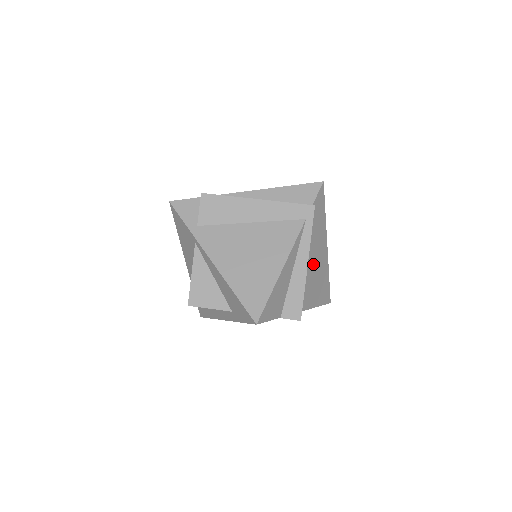
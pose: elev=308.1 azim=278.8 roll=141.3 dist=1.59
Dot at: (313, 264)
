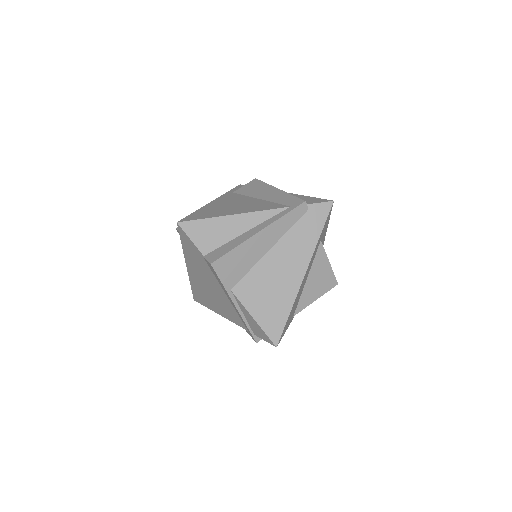
Dot at: (276, 263)
